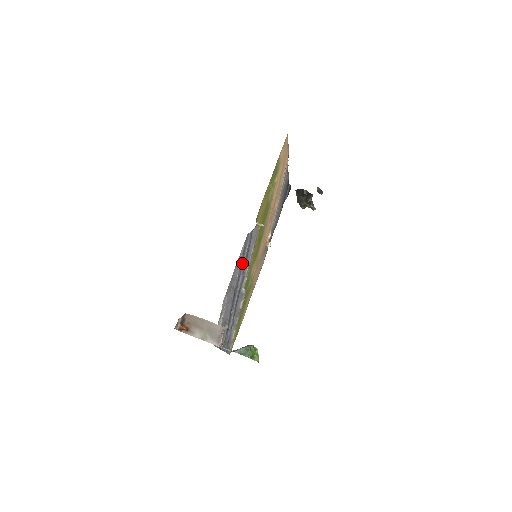
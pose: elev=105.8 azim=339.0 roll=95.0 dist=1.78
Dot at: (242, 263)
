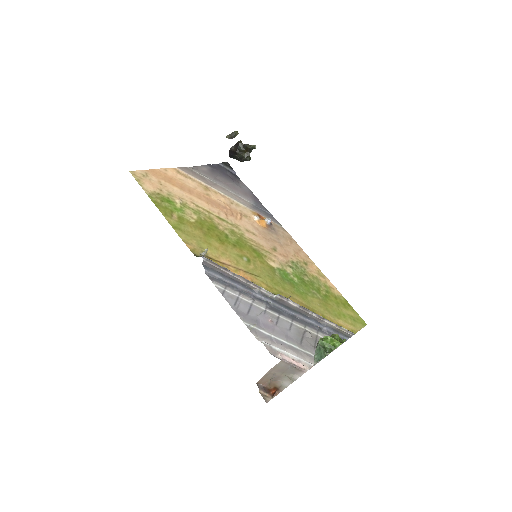
Dot at: (240, 290)
